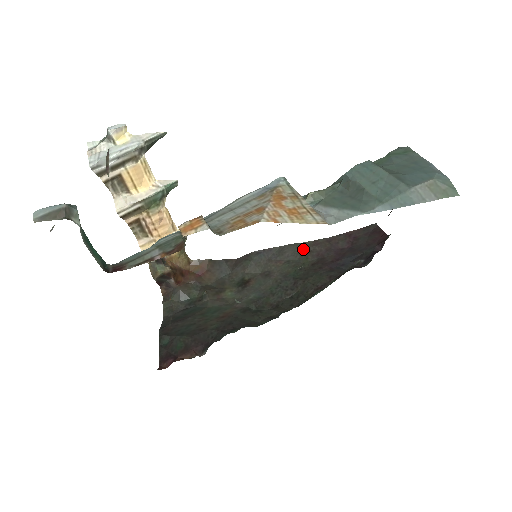
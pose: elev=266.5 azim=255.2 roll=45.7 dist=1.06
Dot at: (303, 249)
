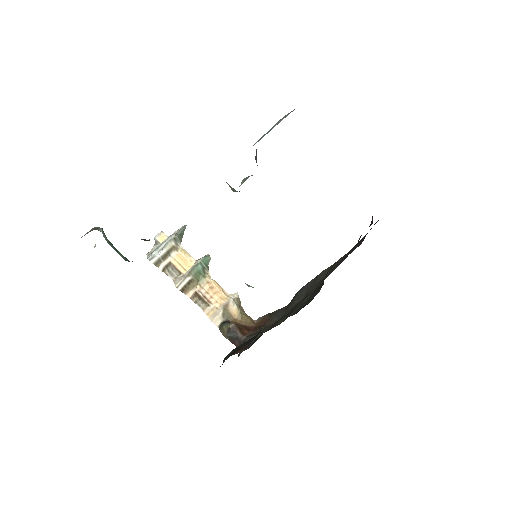
Dot at: (331, 268)
